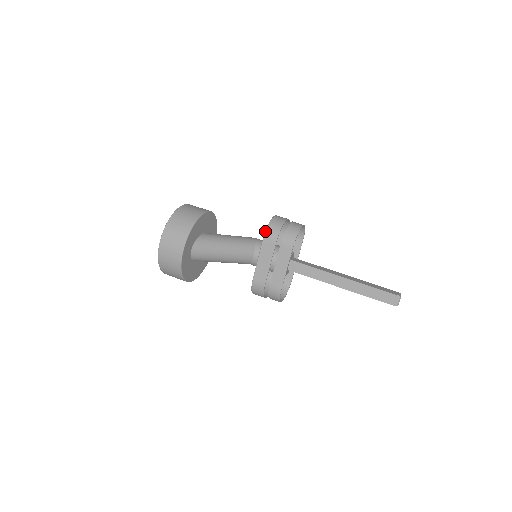
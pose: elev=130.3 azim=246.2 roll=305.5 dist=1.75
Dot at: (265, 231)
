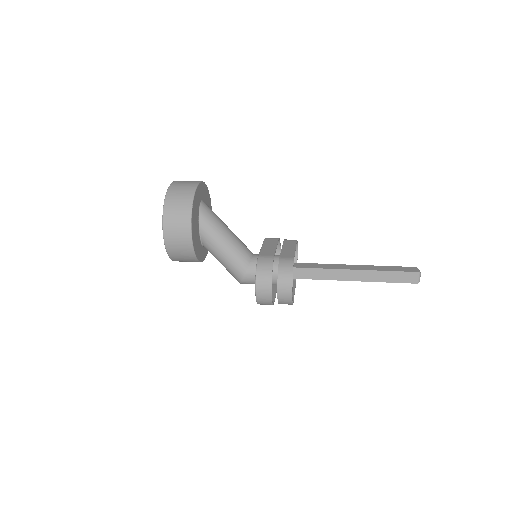
Dot at: occluded
